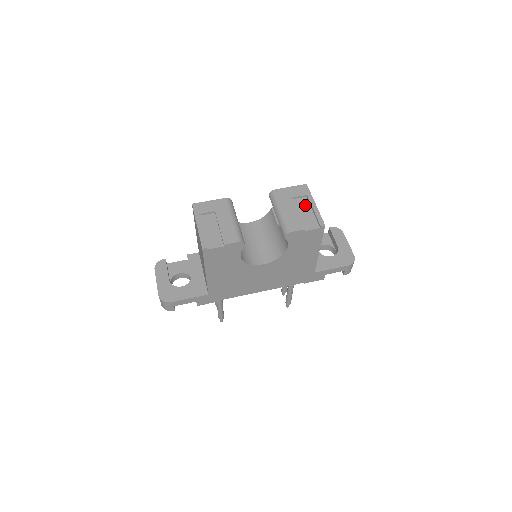
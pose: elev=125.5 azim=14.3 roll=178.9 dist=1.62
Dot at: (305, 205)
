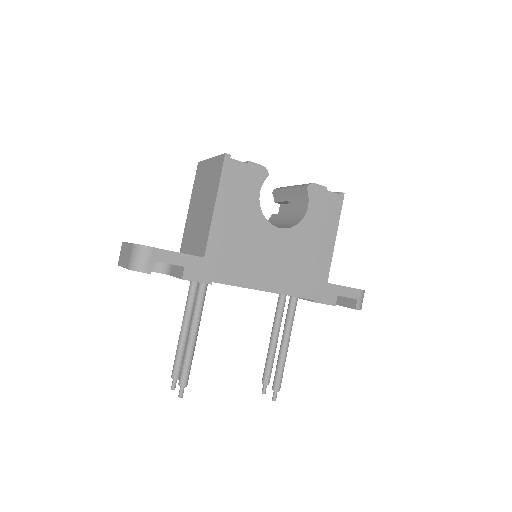
Dot at: occluded
